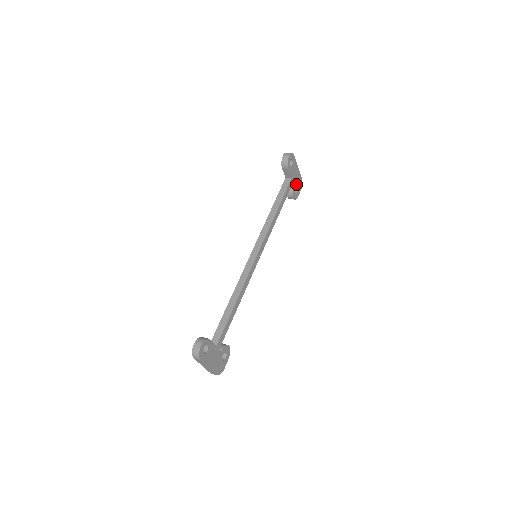
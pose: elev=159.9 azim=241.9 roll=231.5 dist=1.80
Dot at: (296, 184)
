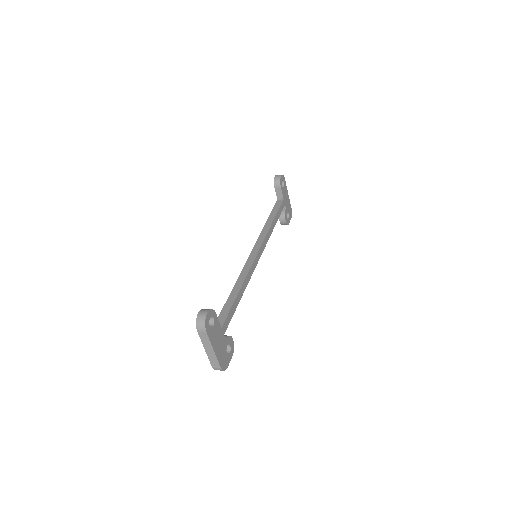
Dot at: (287, 209)
